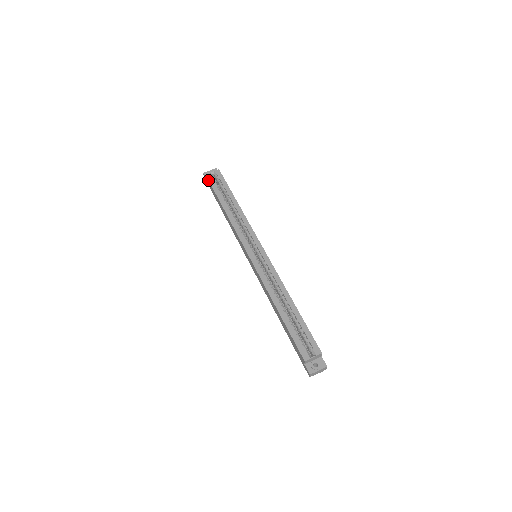
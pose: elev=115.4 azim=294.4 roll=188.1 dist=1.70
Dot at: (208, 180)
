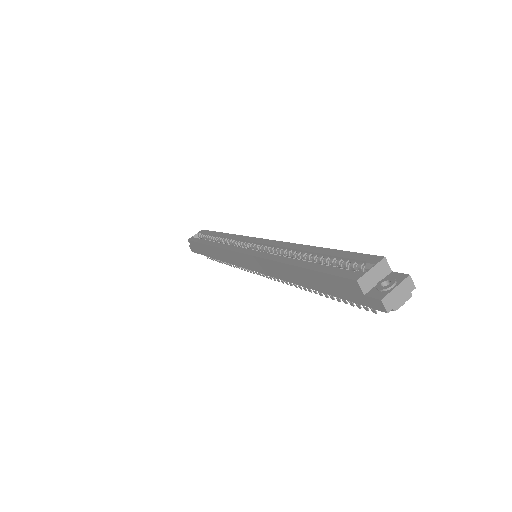
Dot at: (190, 241)
